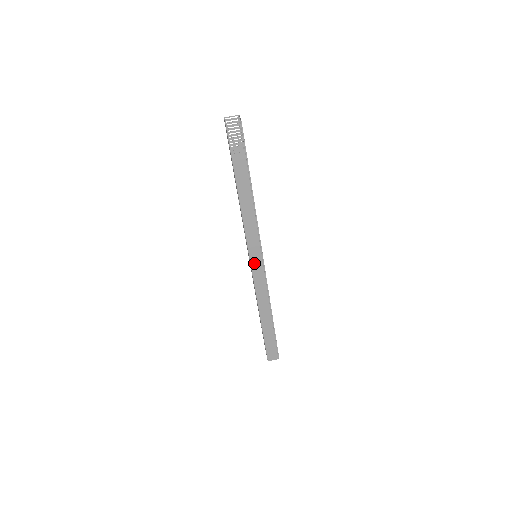
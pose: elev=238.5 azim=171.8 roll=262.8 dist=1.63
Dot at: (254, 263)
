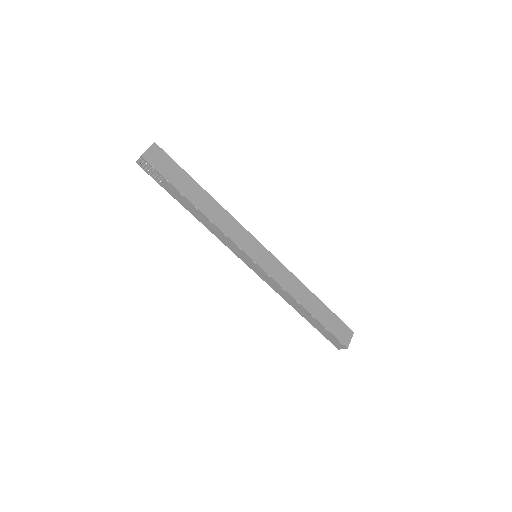
Dot at: (250, 265)
